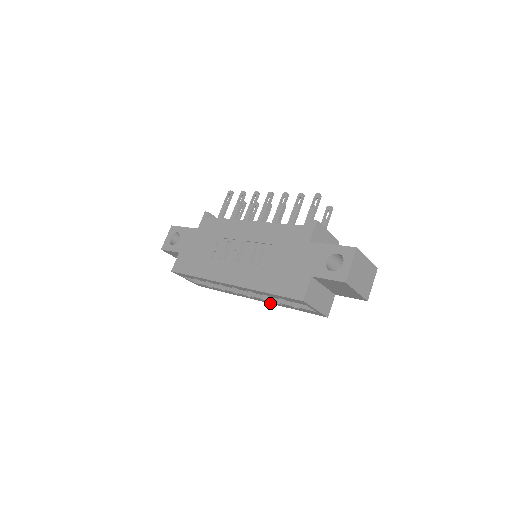
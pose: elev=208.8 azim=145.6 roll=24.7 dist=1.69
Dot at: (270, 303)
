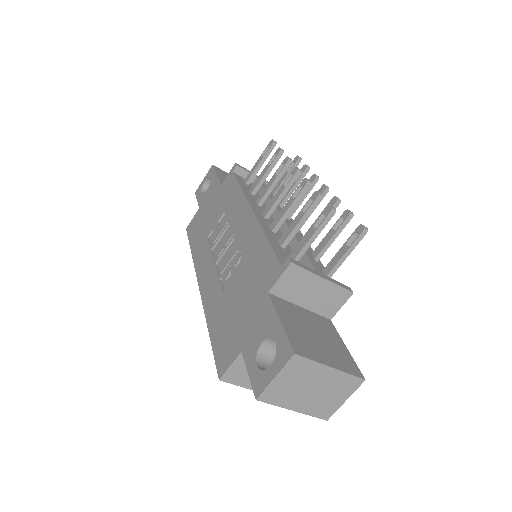
Dot at: occluded
